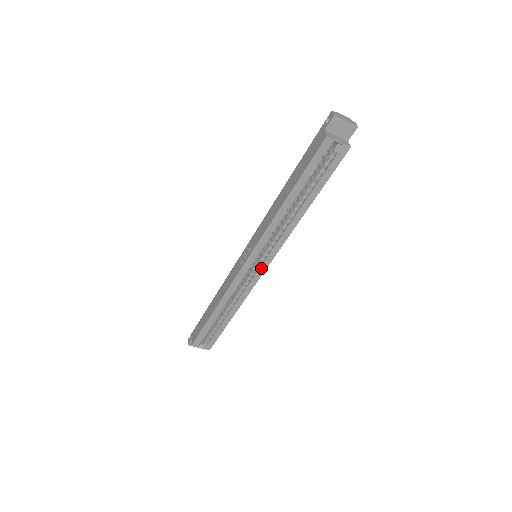
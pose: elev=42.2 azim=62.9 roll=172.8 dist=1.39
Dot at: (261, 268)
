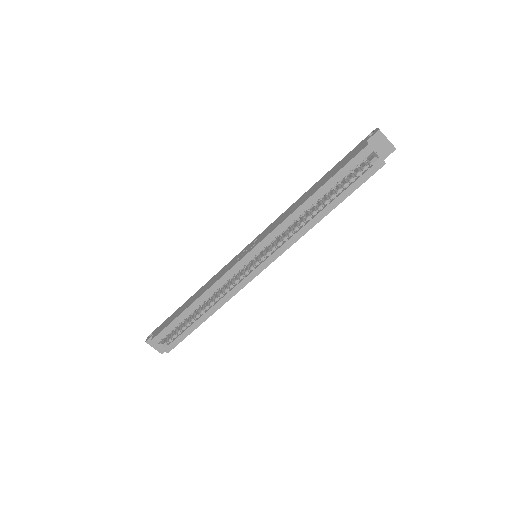
Dot at: (258, 268)
